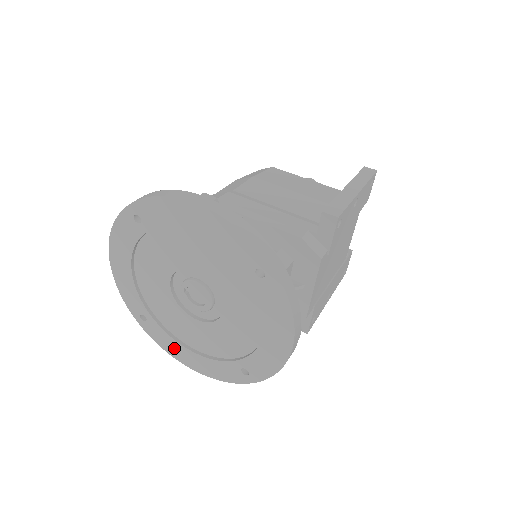
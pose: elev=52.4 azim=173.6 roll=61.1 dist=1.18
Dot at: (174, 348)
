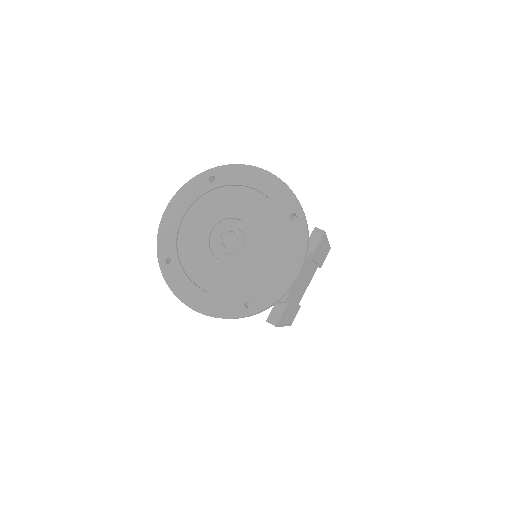
Dot at: (185, 289)
